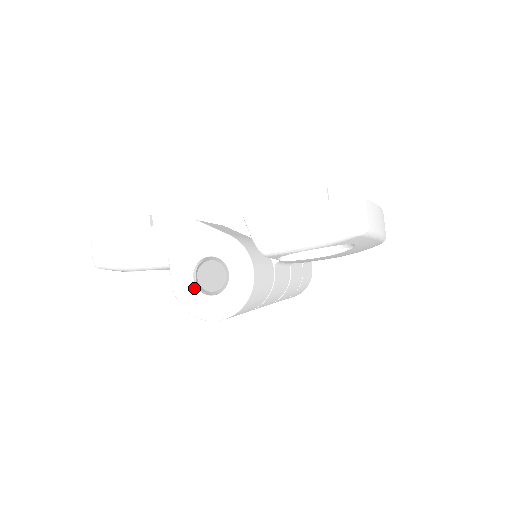
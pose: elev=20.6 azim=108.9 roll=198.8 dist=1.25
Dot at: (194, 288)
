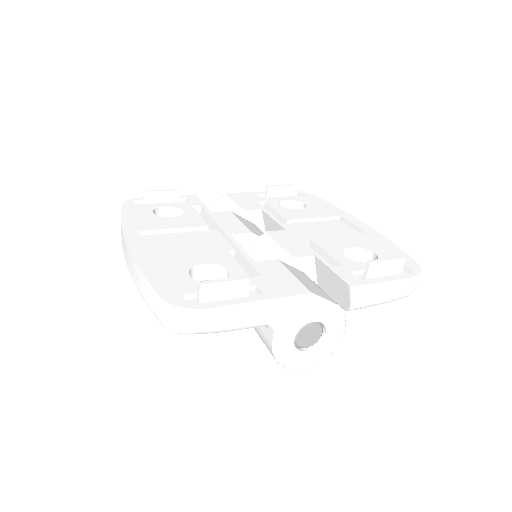
Dot at: (294, 348)
